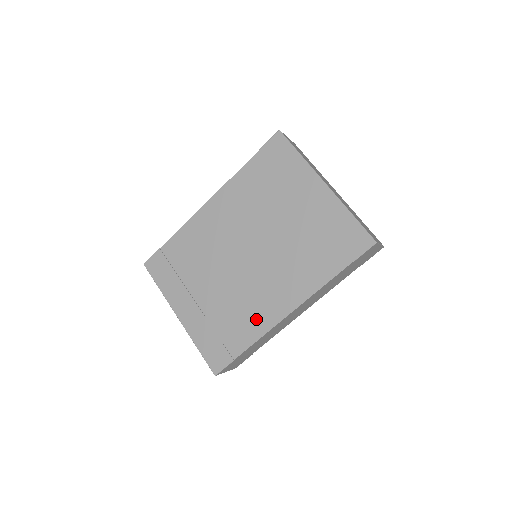
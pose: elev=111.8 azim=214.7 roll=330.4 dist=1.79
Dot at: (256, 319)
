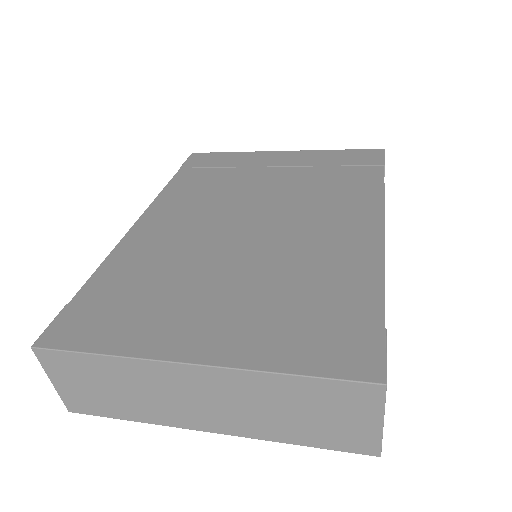
Dot at: (348, 260)
